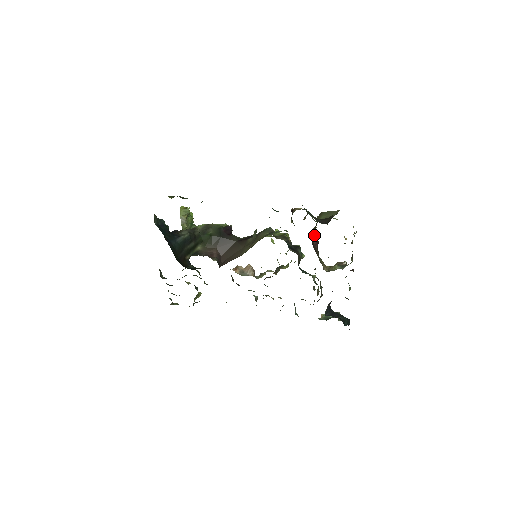
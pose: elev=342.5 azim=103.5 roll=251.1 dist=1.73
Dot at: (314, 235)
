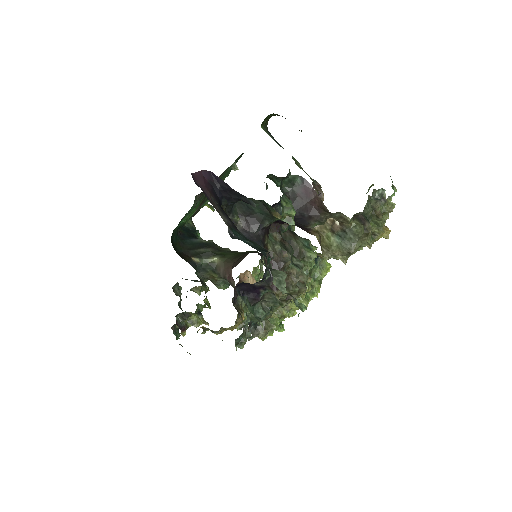
Dot at: occluded
